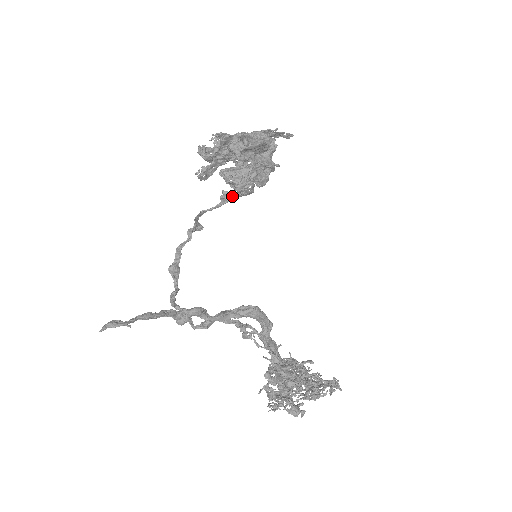
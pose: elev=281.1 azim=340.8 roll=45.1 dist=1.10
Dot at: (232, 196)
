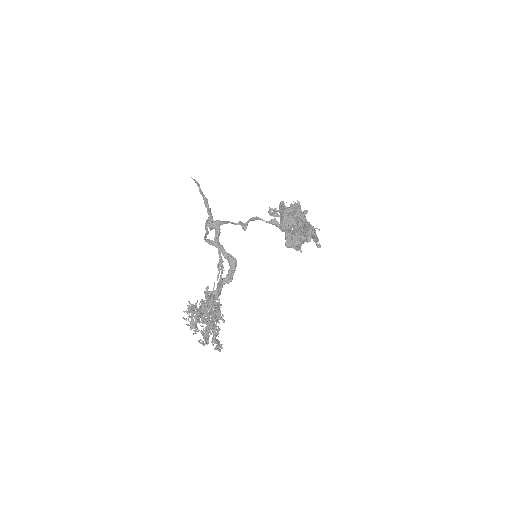
Dot at: (276, 224)
